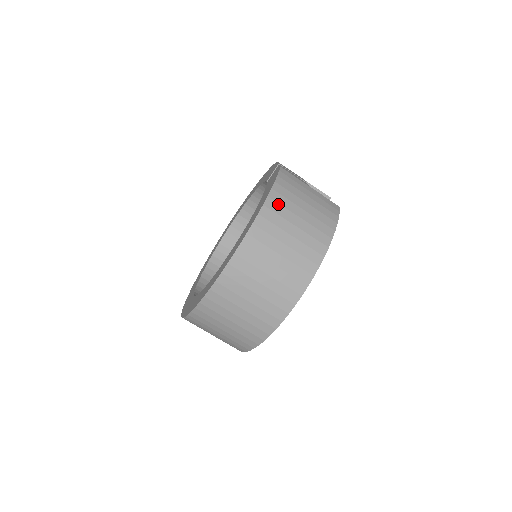
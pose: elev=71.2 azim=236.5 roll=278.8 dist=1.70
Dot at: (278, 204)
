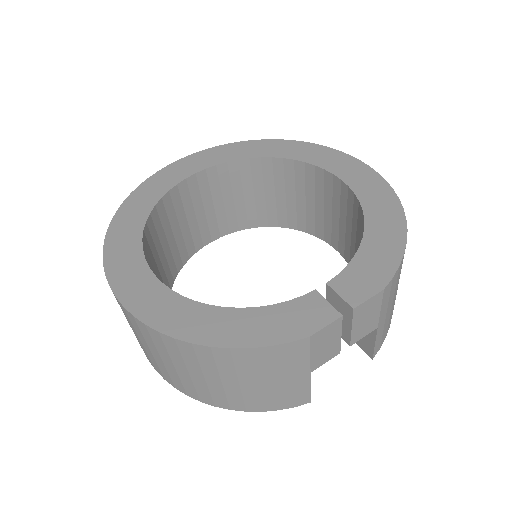
Dot at: (213, 359)
